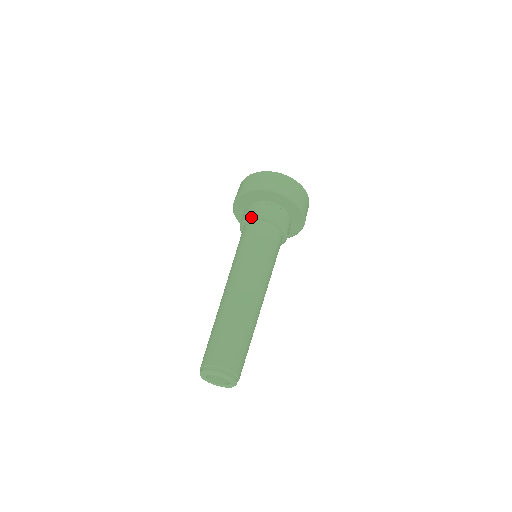
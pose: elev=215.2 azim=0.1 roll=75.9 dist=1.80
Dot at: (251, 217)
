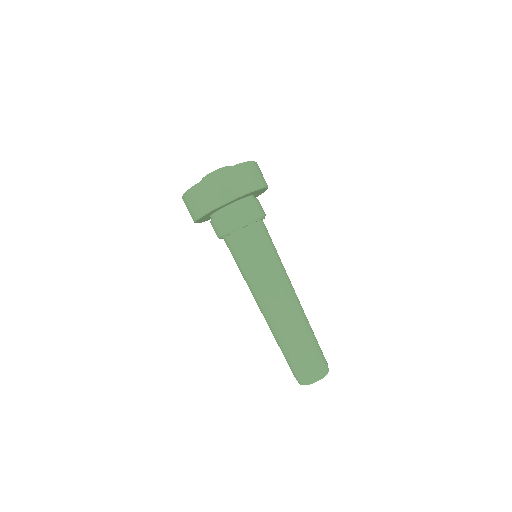
Dot at: (242, 226)
